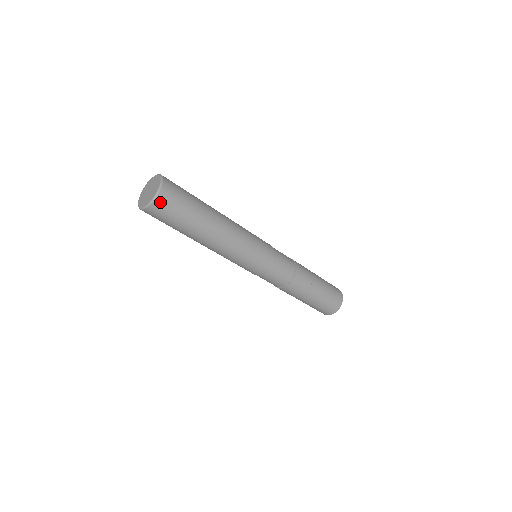
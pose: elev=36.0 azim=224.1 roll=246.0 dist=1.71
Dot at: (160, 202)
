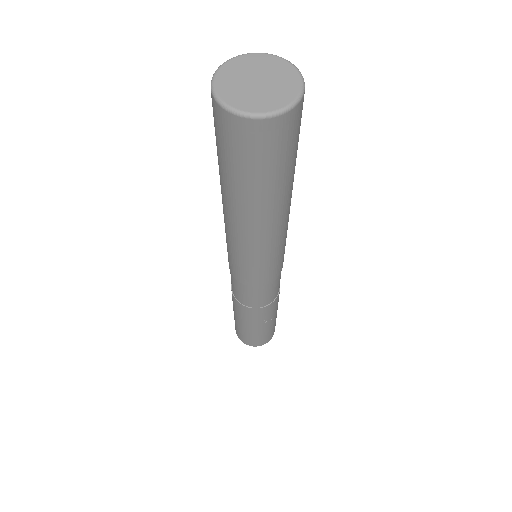
Dot at: (257, 129)
